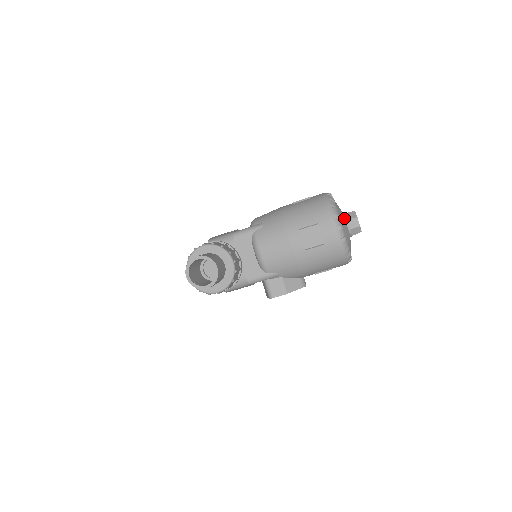
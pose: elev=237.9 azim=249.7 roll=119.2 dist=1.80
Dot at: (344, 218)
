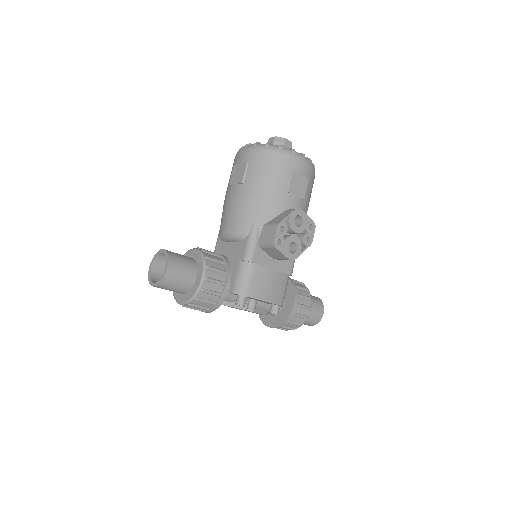
Dot at: occluded
